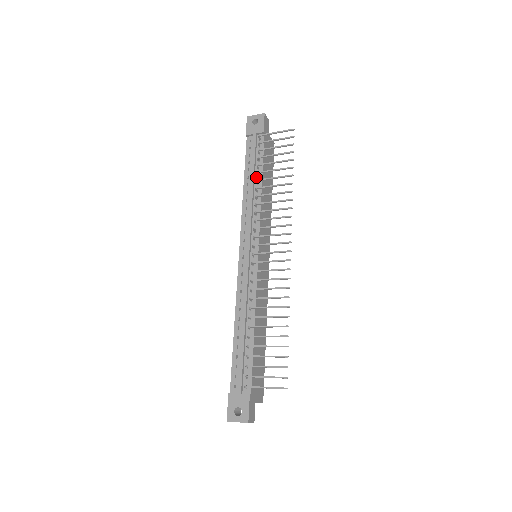
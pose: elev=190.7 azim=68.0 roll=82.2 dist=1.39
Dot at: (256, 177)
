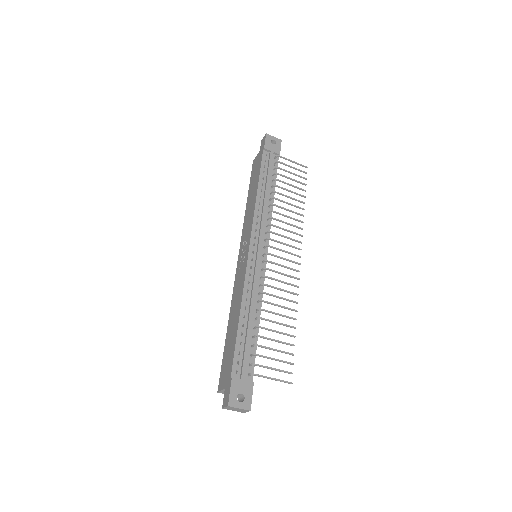
Dot at: (270, 188)
